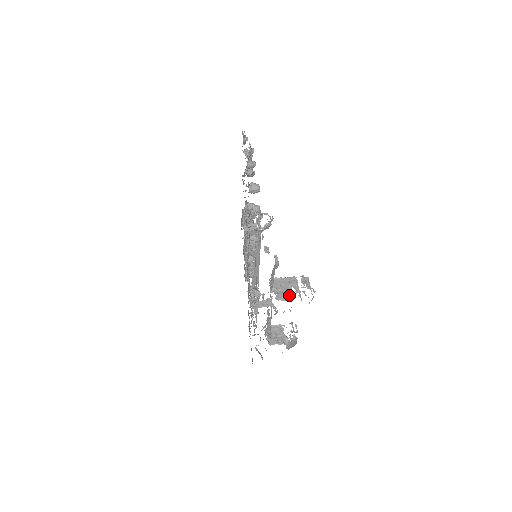
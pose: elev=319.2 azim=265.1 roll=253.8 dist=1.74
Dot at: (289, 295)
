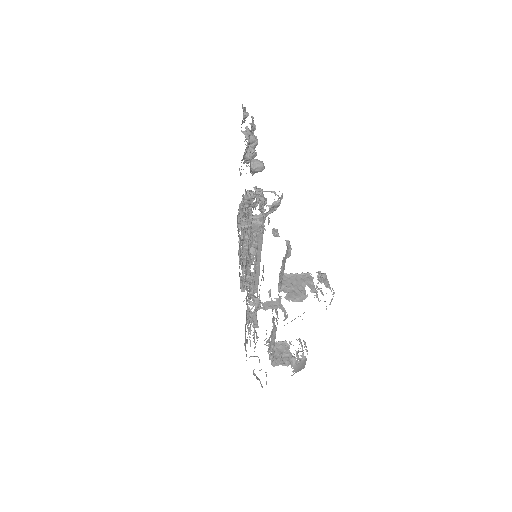
Dot at: (303, 295)
